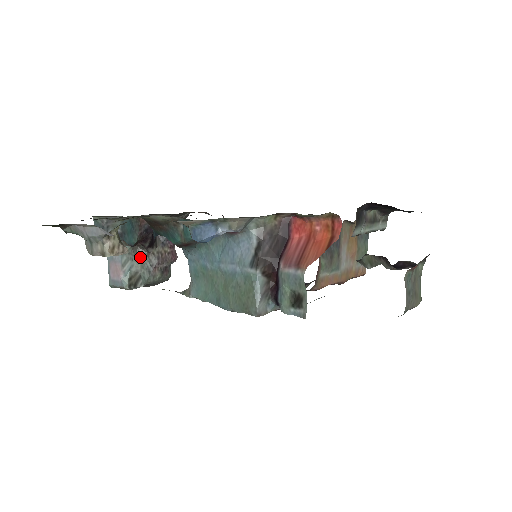
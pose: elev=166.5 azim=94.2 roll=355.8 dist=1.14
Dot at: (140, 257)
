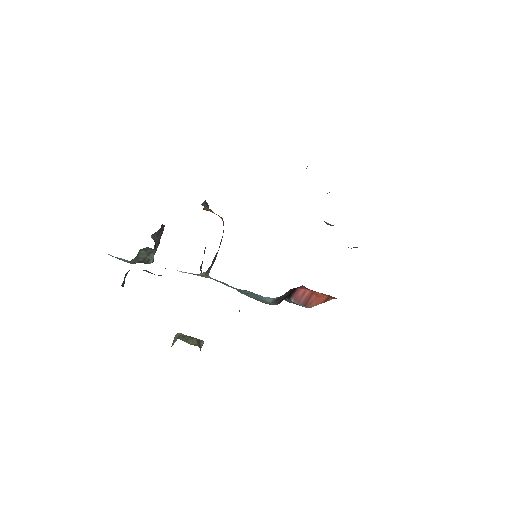
Dot at: (143, 252)
